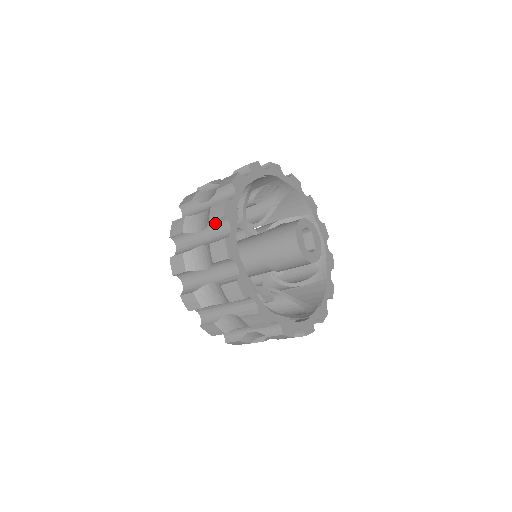
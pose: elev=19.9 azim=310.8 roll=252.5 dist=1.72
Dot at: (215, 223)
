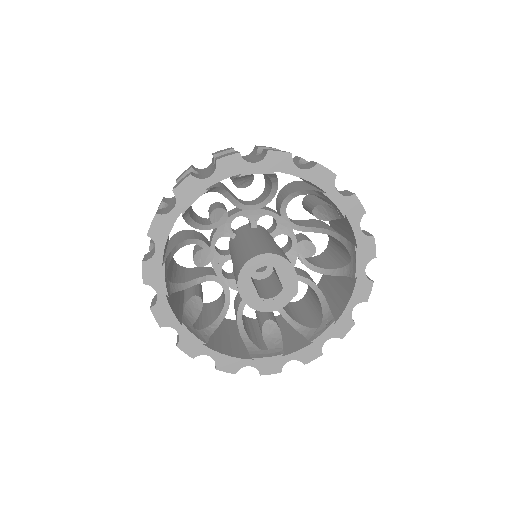
Dot at: occluded
